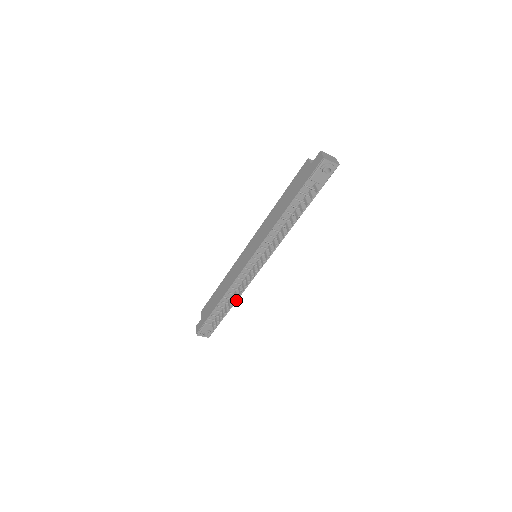
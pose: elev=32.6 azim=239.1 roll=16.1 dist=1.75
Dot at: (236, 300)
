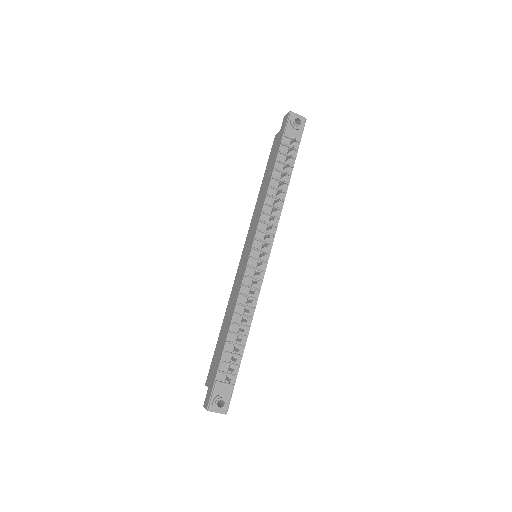
Dot at: (249, 326)
